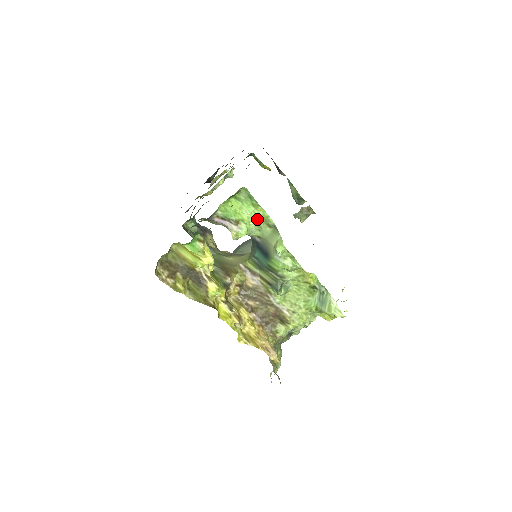
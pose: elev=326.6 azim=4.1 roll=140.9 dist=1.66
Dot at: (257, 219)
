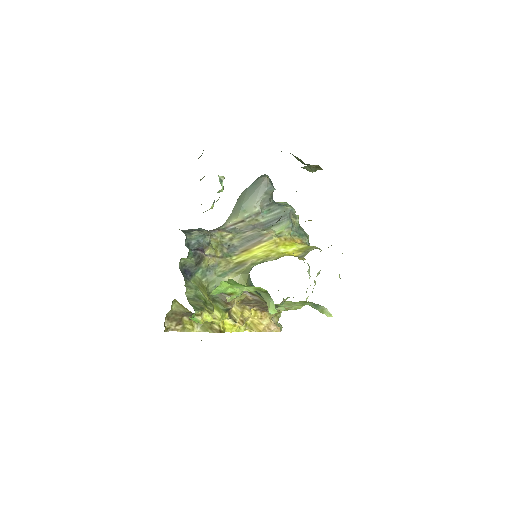
Dot at: (249, 289)
